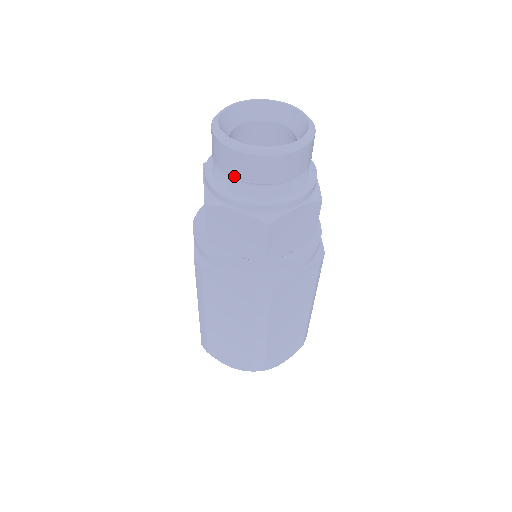
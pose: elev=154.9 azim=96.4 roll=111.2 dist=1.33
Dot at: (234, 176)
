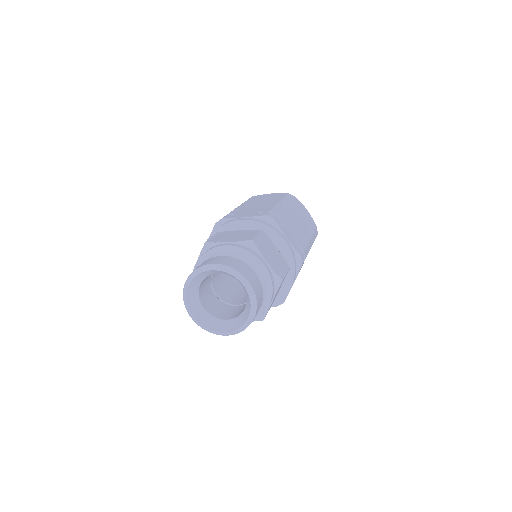
Dot at: occluded
